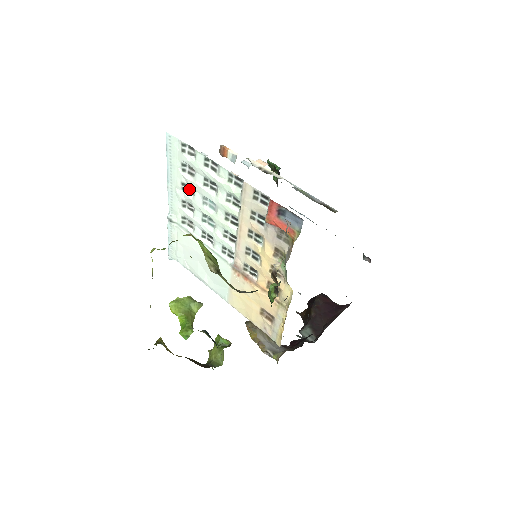
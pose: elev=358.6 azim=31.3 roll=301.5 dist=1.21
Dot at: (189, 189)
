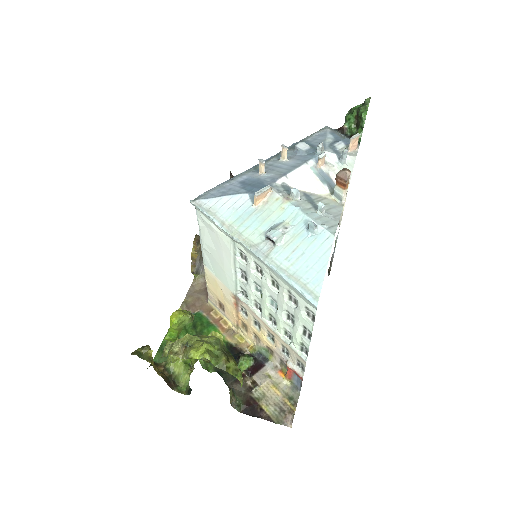
Dot at: (275, 283)
